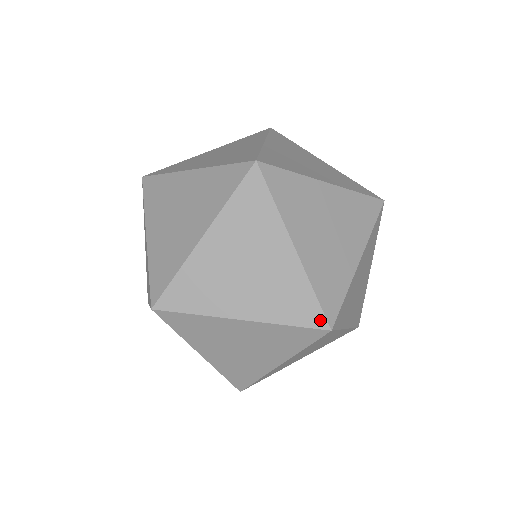
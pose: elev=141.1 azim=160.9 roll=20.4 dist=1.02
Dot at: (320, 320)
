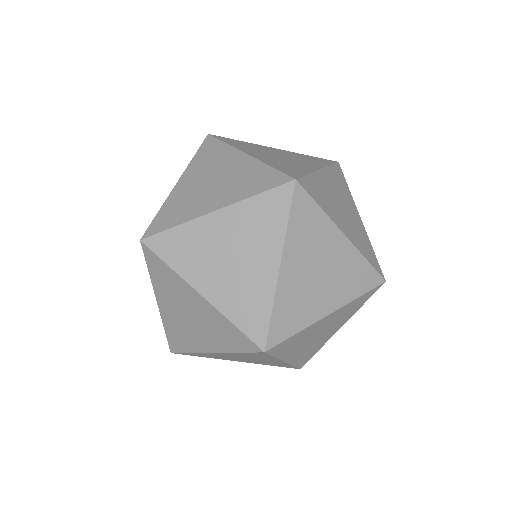
Dot at: (377, 279)
